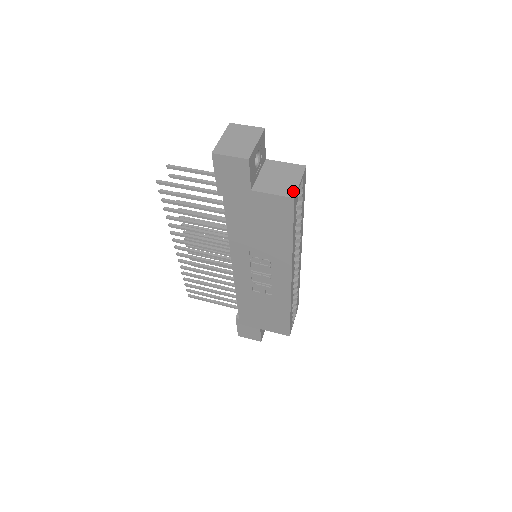
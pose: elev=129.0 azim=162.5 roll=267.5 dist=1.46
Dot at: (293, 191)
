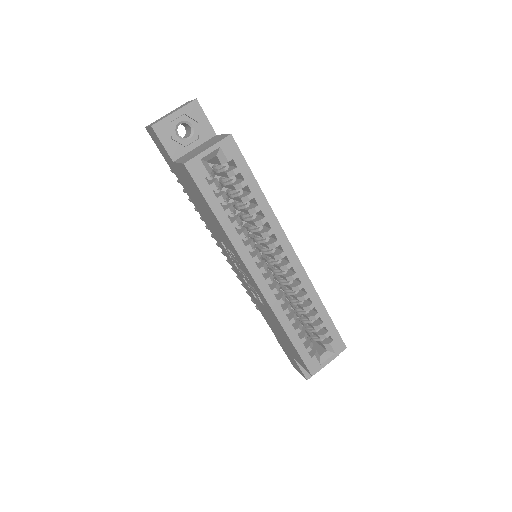
Dot at: (191, 158)
